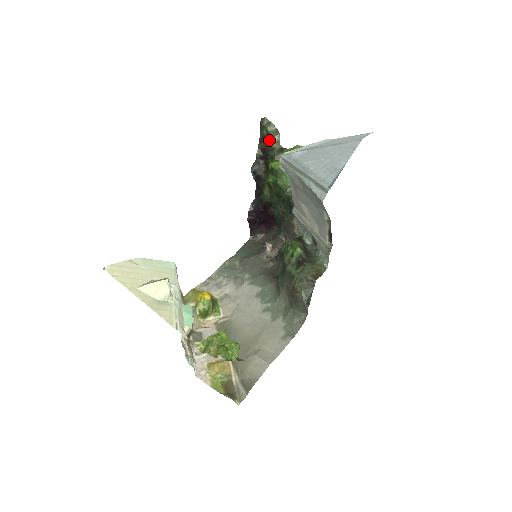
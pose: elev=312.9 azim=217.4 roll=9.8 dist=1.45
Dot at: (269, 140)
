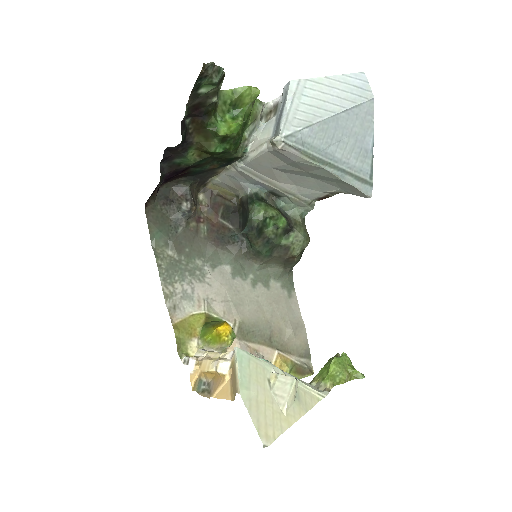
Dot at: (210, 93)
